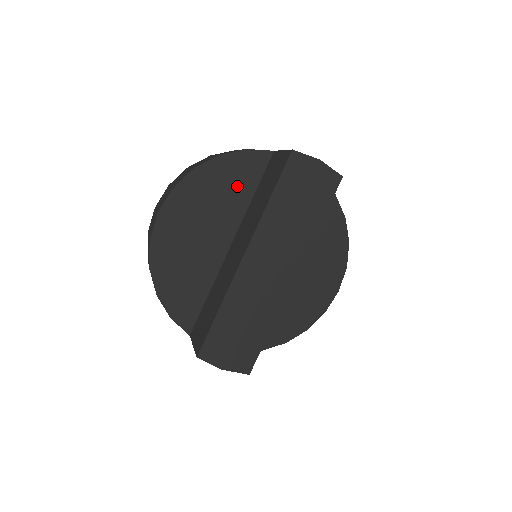
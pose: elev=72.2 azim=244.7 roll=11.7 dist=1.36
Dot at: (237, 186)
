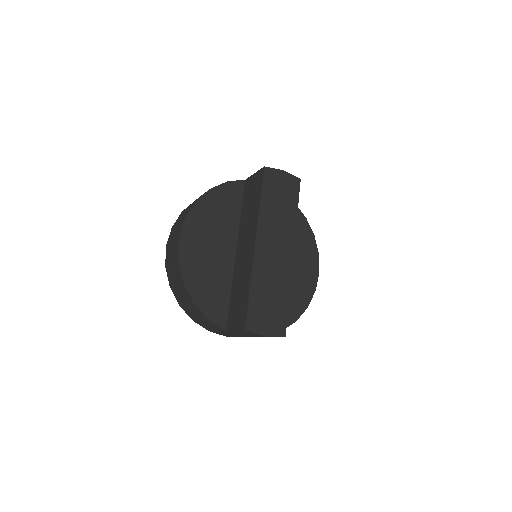
Dot at: (228, 208)
